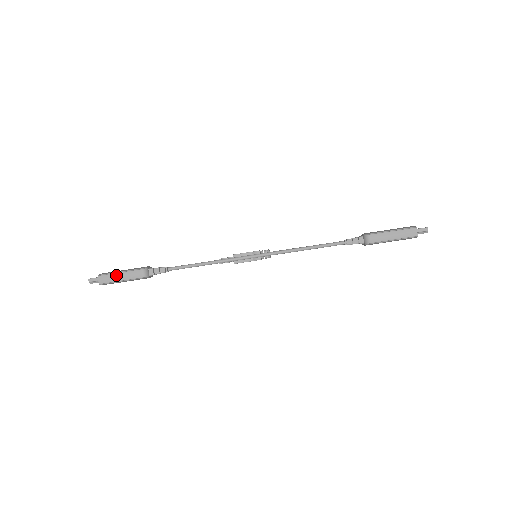
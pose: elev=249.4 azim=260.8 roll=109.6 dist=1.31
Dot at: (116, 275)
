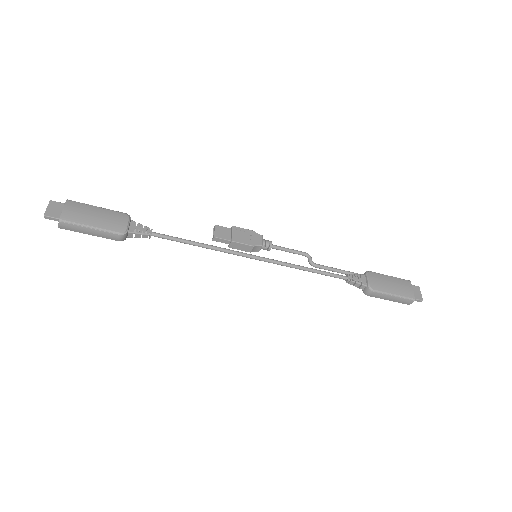
Dot at: (84, 229)
